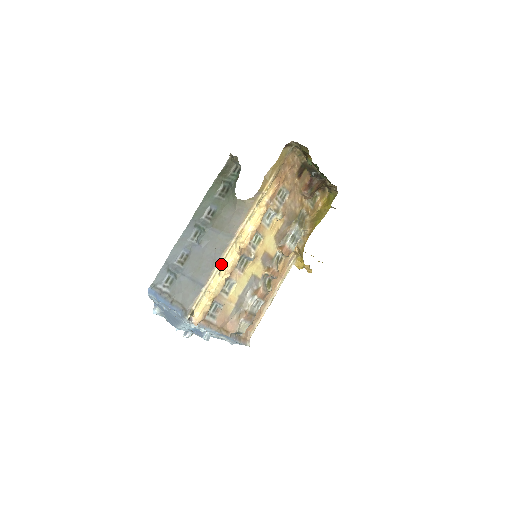
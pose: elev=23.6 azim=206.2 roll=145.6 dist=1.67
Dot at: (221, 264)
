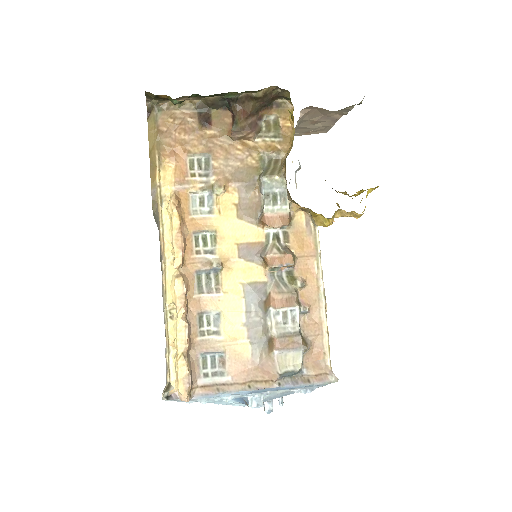
Dot at: (165, 304)
